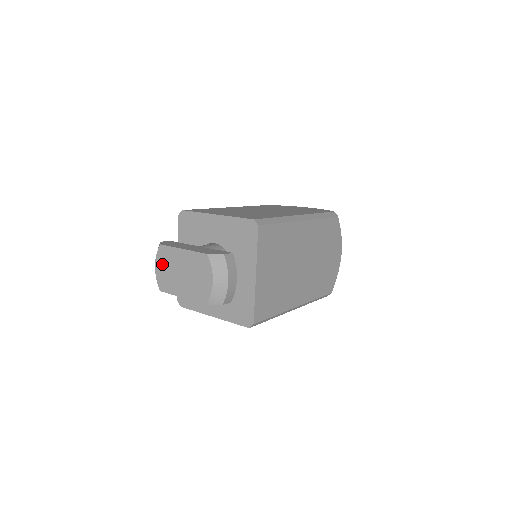
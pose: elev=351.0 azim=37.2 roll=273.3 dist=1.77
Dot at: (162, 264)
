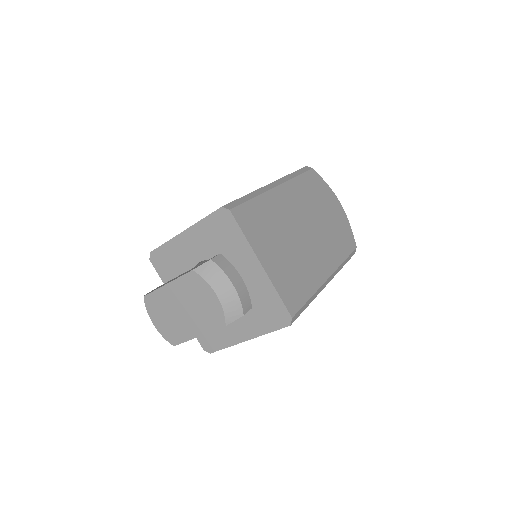
Dot at: (158, 316)
